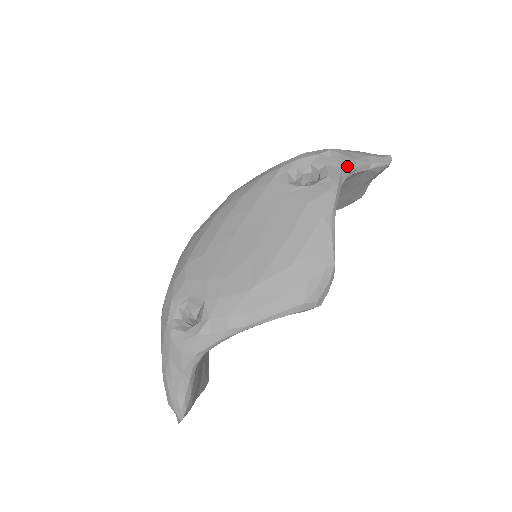
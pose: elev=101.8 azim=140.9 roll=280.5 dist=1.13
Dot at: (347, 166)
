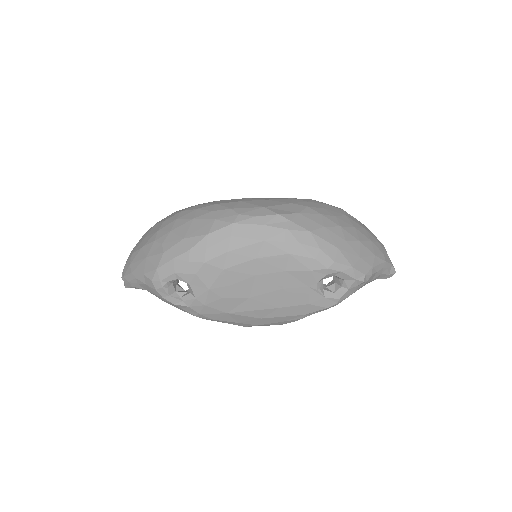
Dot at: occluded
